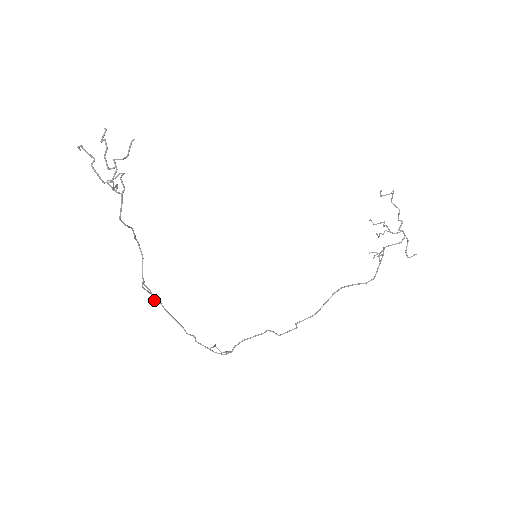
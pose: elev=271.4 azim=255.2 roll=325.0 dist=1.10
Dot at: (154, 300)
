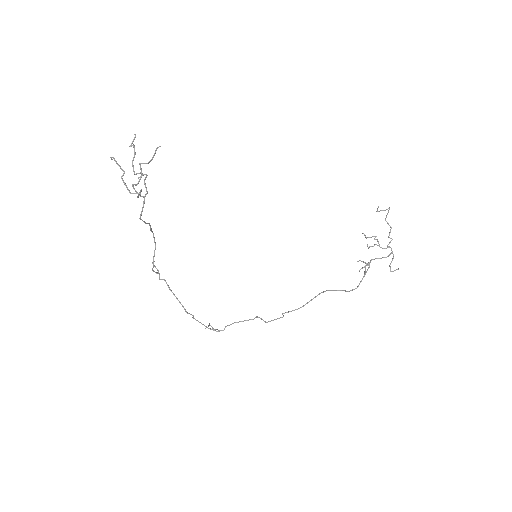
Dot at: (161, 279)
